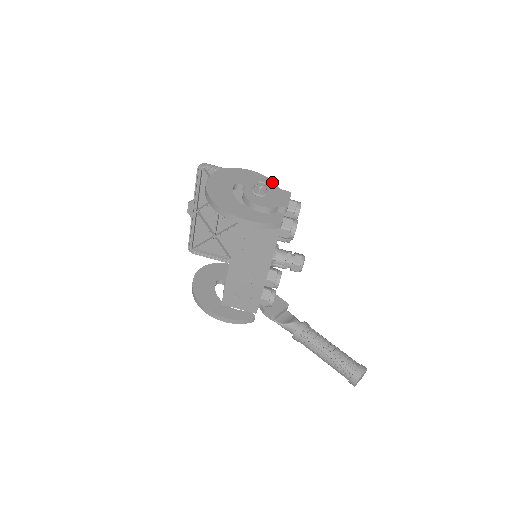
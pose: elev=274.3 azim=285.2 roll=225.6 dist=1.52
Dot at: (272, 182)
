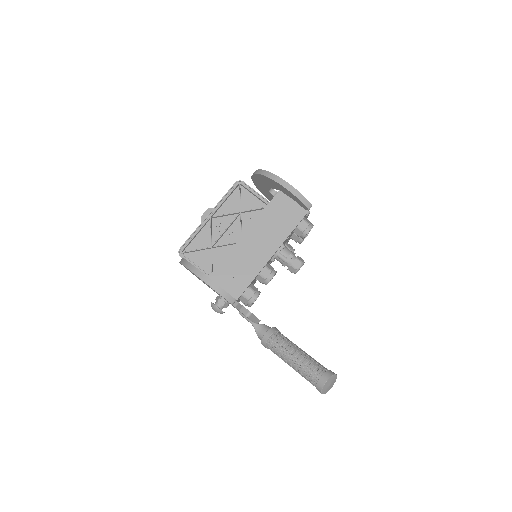
Dot at: occluded
